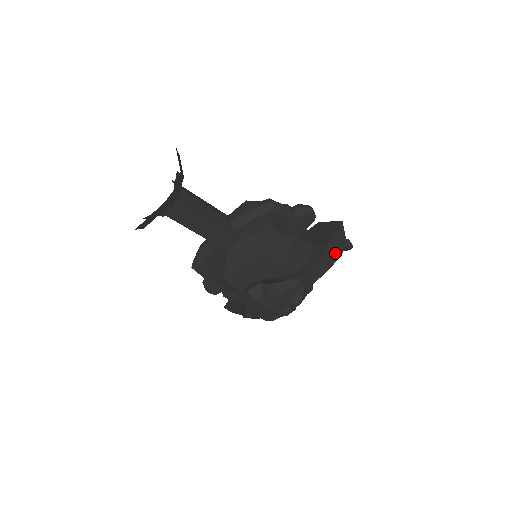
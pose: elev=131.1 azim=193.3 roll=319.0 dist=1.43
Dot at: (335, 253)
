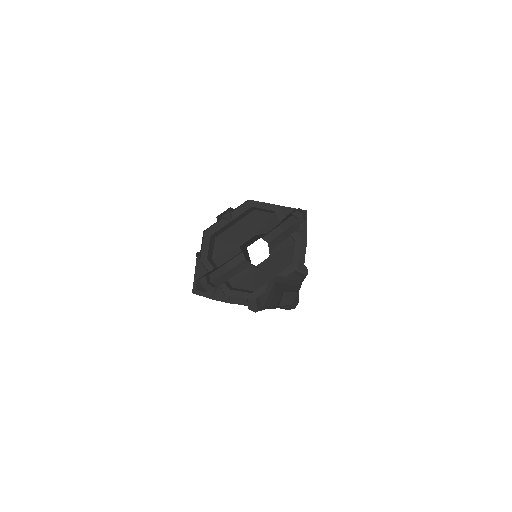
Dot at: occluded
